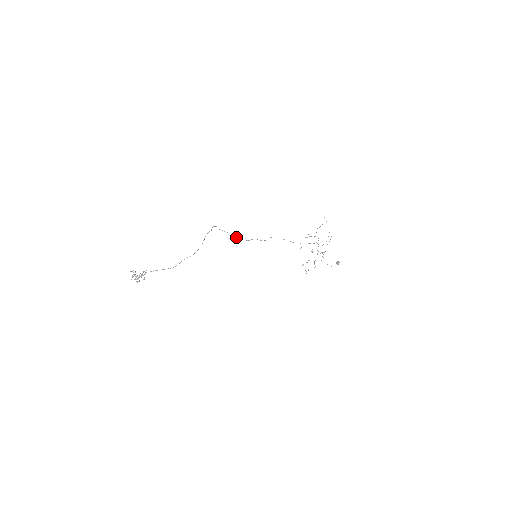
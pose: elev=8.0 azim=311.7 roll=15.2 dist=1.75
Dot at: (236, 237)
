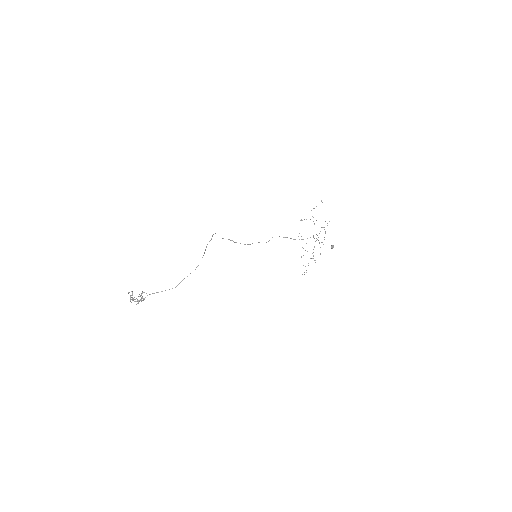
Dot at: occluded
